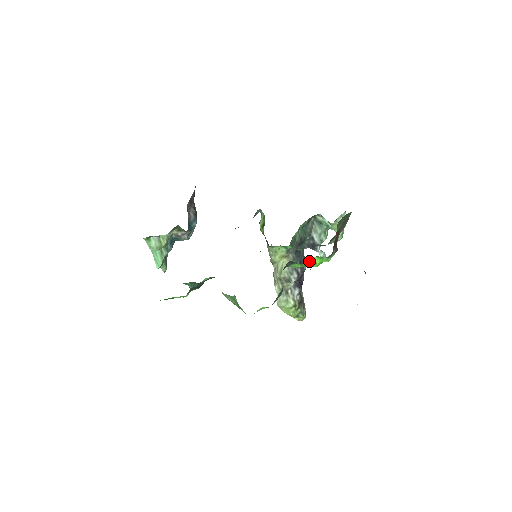
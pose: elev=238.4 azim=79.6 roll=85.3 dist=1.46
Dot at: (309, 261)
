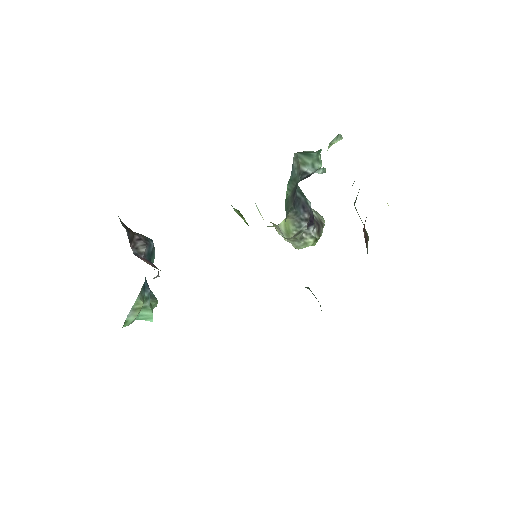
Dot at: occluded
